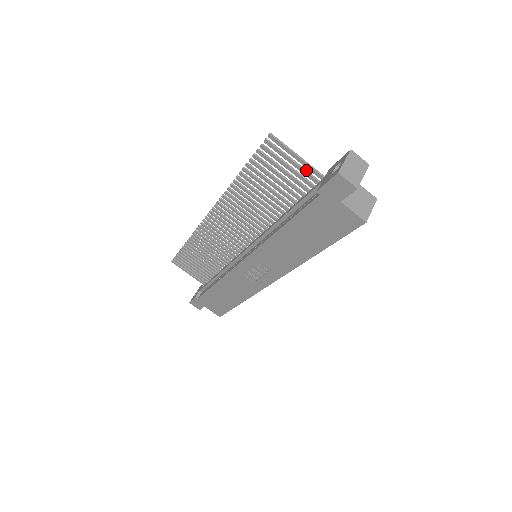
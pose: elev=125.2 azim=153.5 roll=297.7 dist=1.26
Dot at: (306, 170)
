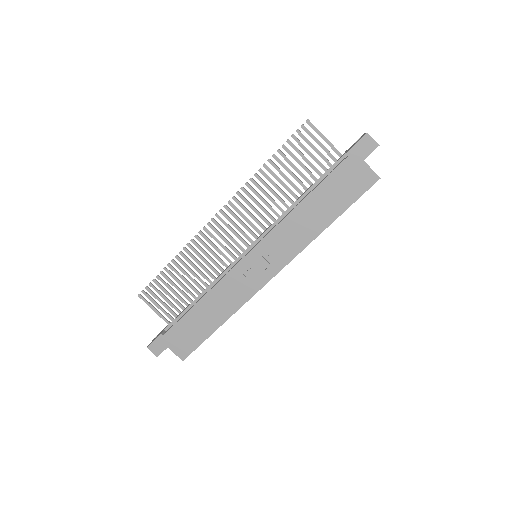
Dot at: (329, 151)
